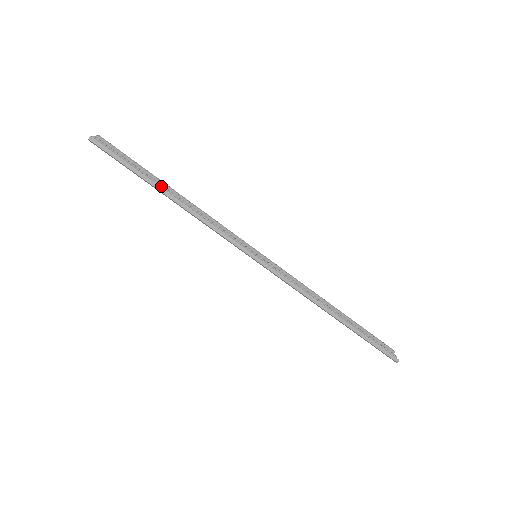
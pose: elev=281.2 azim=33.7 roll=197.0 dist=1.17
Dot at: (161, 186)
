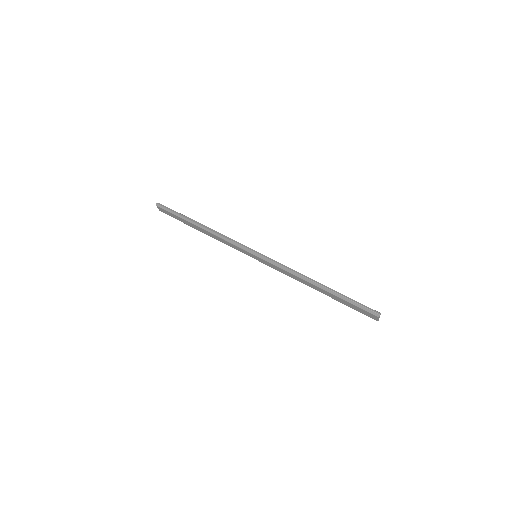
Dot at: occluded
